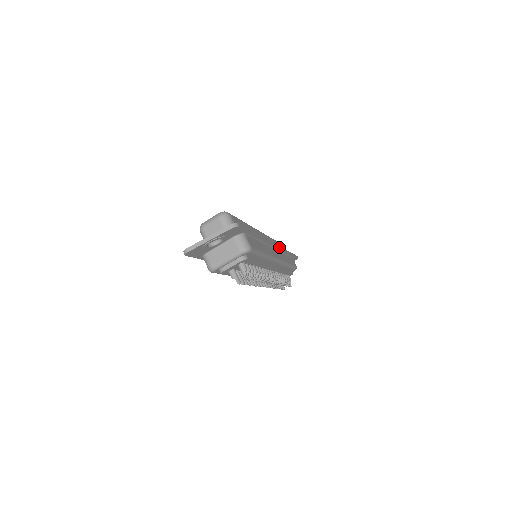
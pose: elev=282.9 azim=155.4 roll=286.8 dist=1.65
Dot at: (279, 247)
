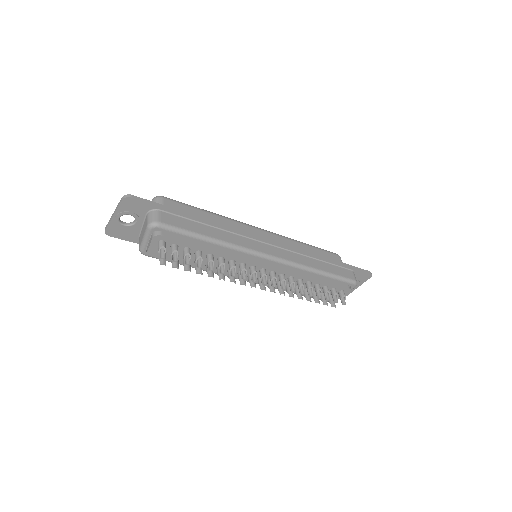
Dot at: (283, 245)
